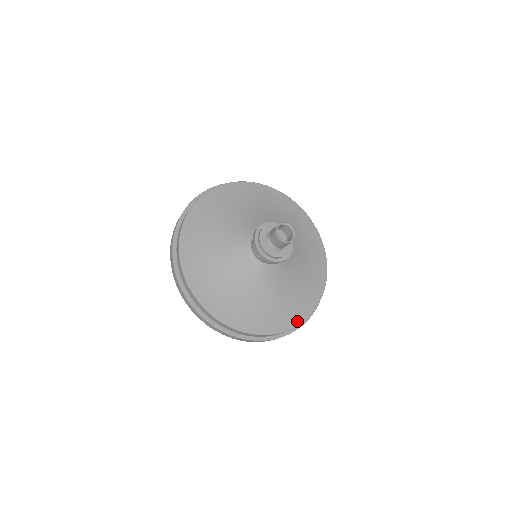
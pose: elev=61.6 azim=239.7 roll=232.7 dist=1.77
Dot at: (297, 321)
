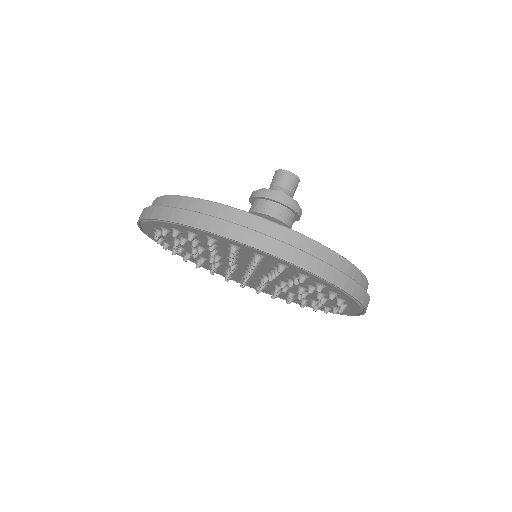
Dot at: occluded
